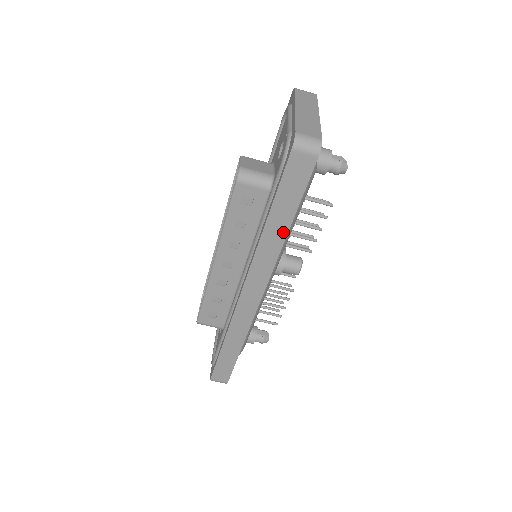
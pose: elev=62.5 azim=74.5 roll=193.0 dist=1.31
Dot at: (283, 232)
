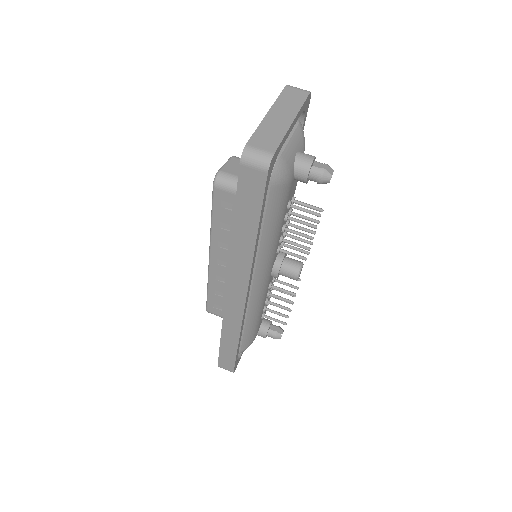
Dot at: (251, 243)
